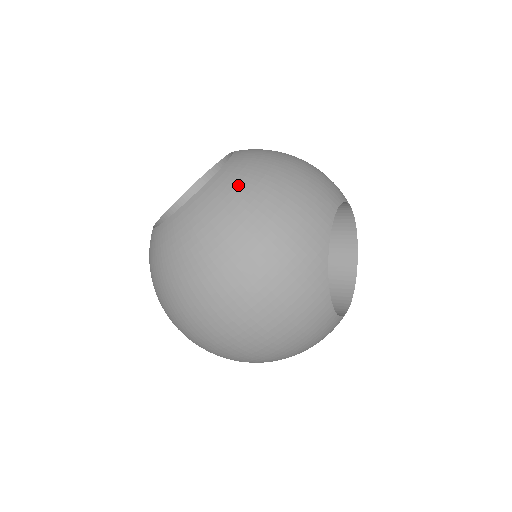
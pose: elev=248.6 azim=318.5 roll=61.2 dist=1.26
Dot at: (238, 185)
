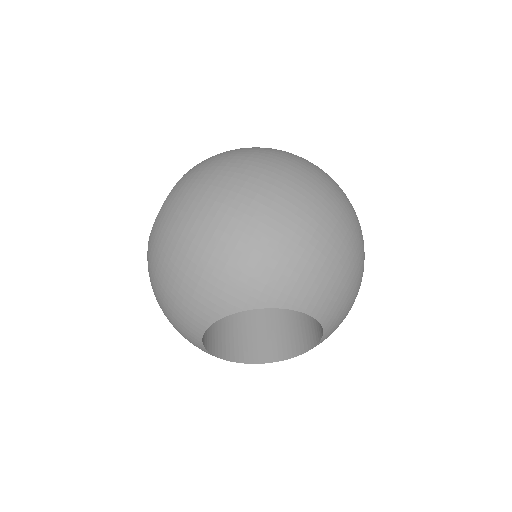
Dot at: occluded
